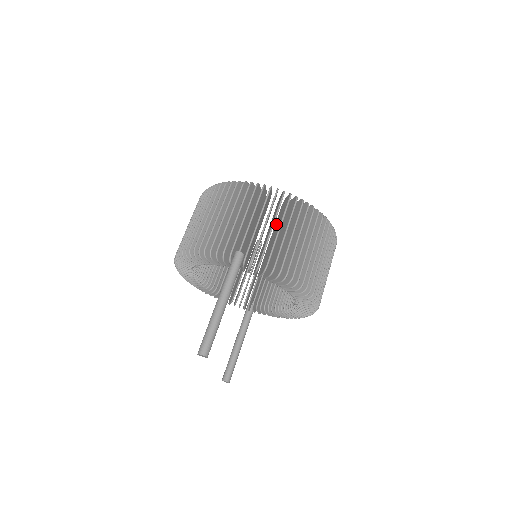
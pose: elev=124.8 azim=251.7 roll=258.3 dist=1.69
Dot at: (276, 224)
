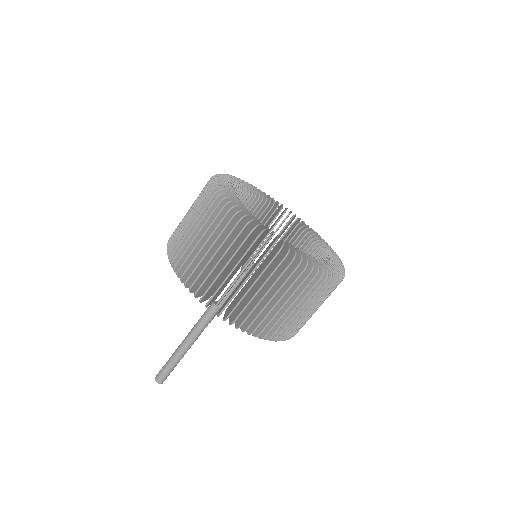
Dot at: occluded
